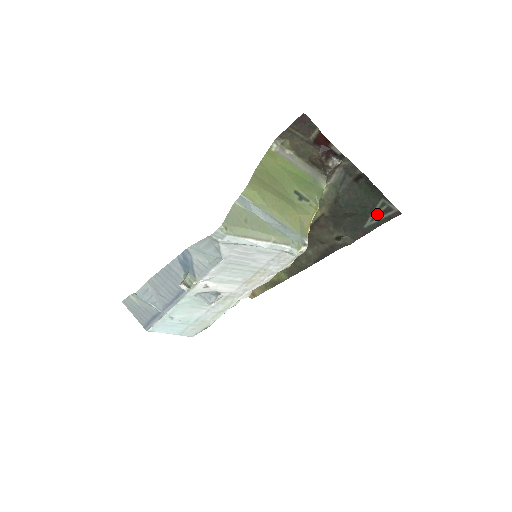
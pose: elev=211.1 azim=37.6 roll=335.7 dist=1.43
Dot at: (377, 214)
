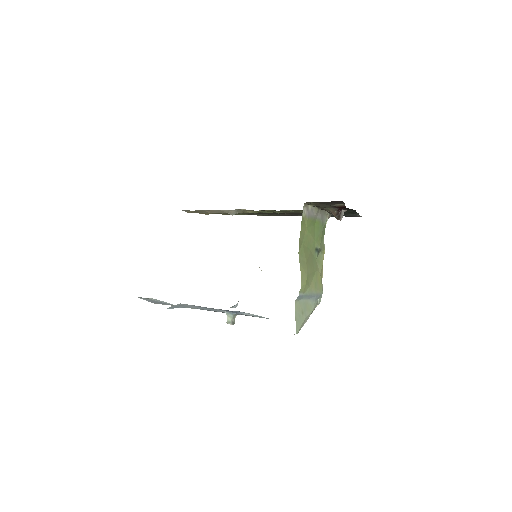
Dot at: (345, 215)
